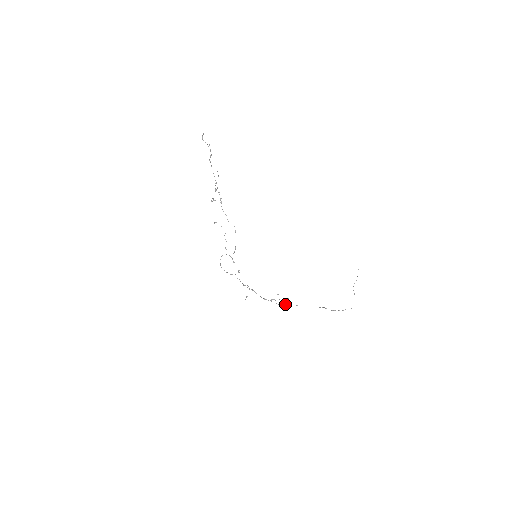
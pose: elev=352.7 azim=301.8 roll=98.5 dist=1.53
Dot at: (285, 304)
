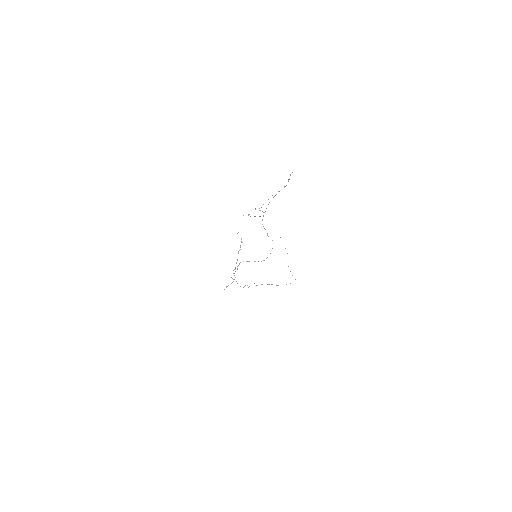
Dot at: occluded
